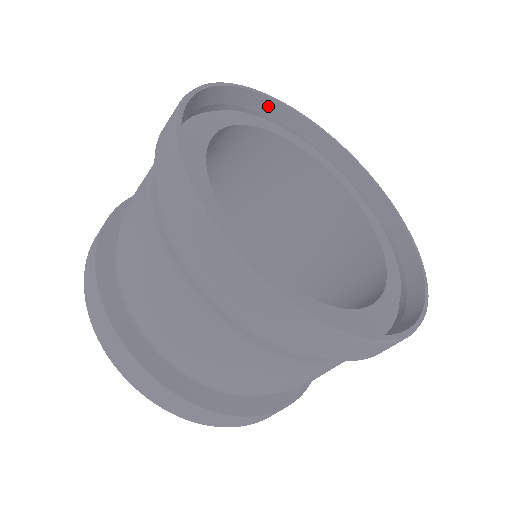
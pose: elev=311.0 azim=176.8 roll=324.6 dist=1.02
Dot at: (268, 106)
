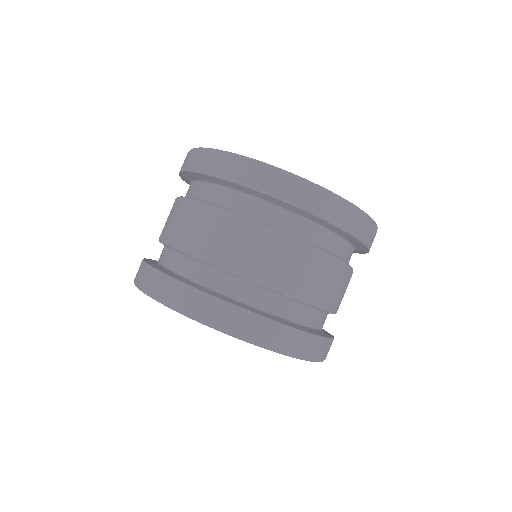
Dot at: occluded
